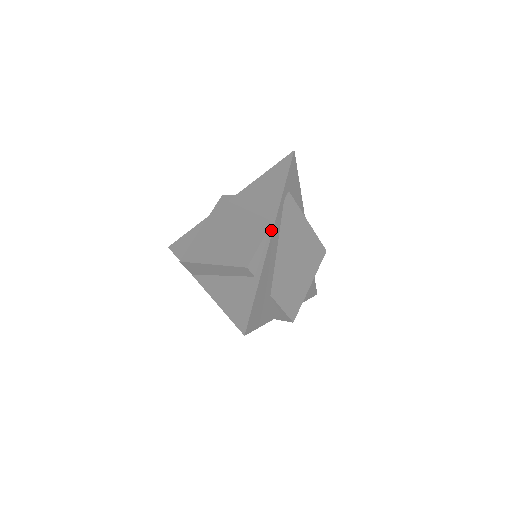
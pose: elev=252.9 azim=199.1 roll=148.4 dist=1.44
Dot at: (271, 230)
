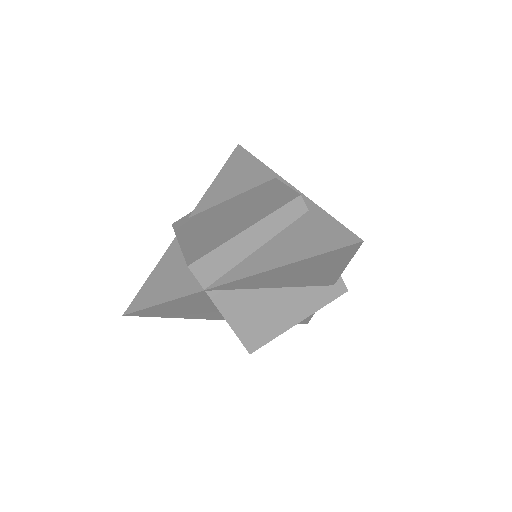
Dot at: (282, 181)
